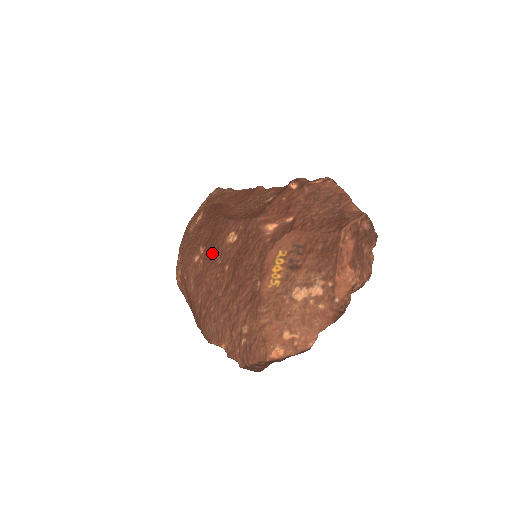
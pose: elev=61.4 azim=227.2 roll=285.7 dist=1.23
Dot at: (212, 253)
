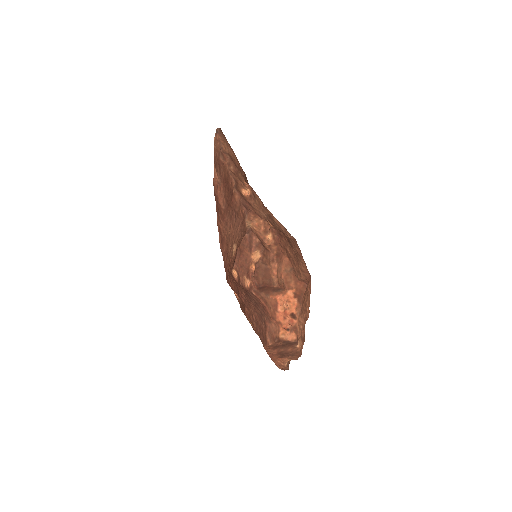
Dot at: occluded
